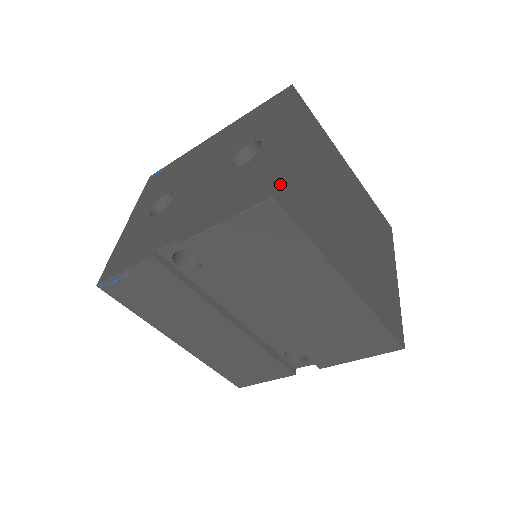
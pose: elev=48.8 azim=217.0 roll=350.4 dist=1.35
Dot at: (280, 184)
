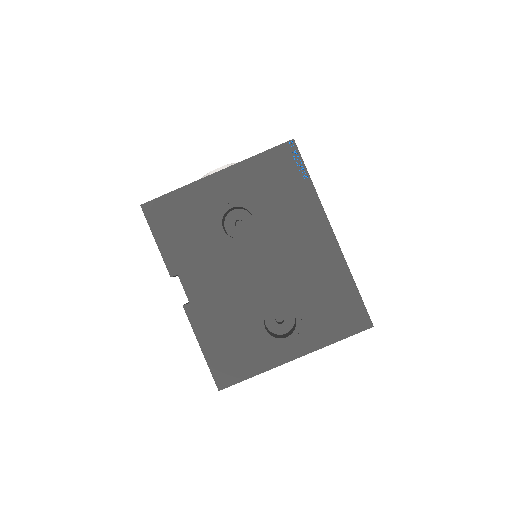
Dot at: (237, 382)
